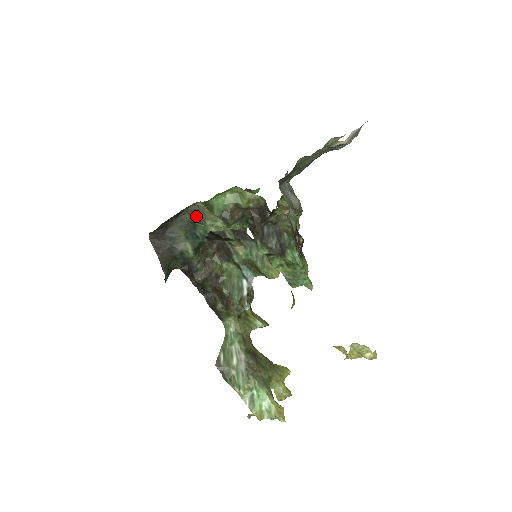
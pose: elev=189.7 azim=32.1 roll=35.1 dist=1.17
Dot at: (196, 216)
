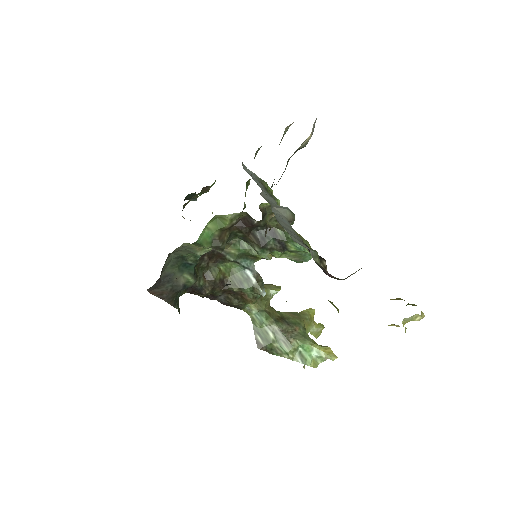
Dot at: (183, 252)
